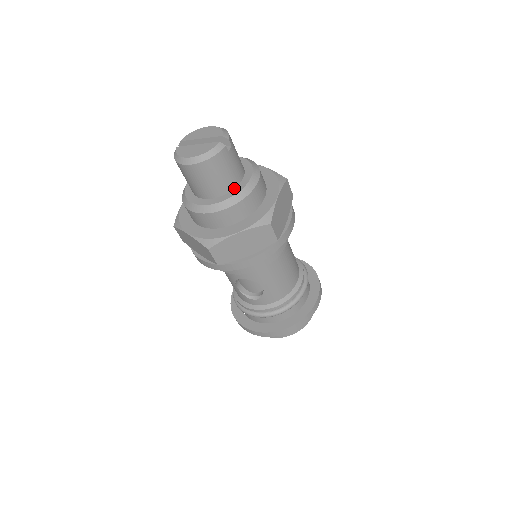
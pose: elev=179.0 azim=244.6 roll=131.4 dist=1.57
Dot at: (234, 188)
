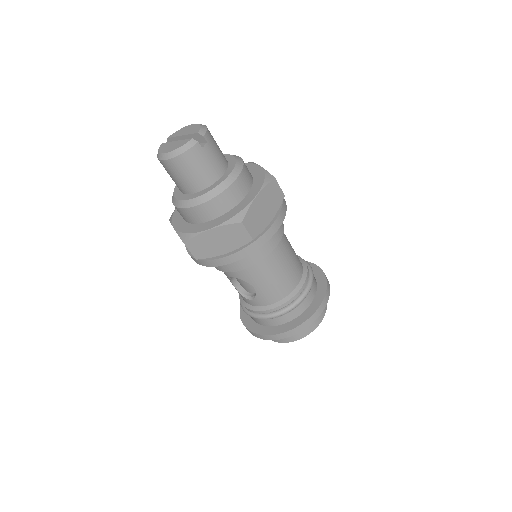
Dot at: (211, 185)
